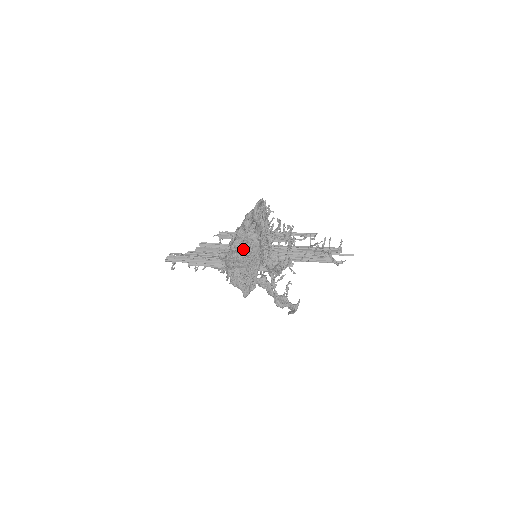
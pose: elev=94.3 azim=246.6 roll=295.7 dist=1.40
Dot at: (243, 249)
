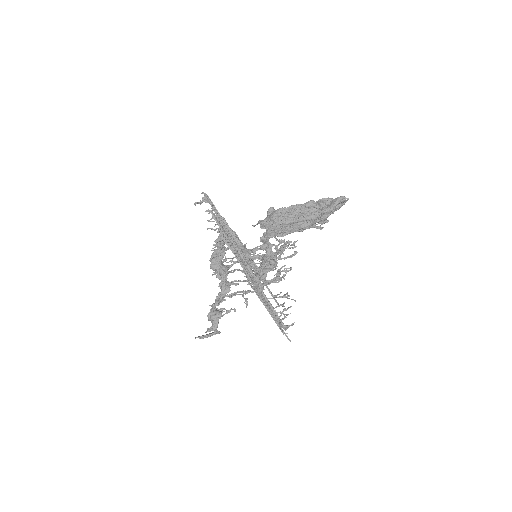
Dot at: (303, 211)
